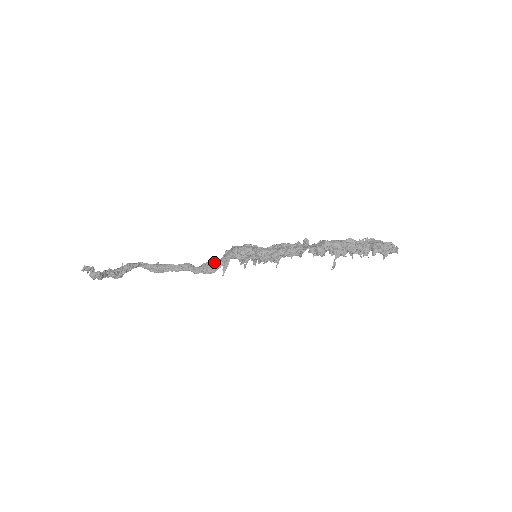
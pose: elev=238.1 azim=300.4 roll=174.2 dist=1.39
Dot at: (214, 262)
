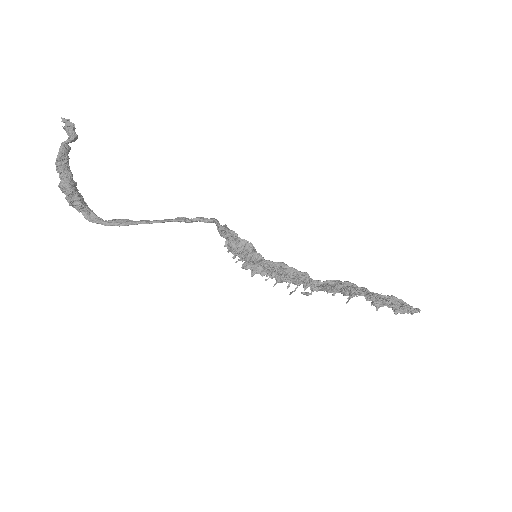
Dot at: (214, 218)
